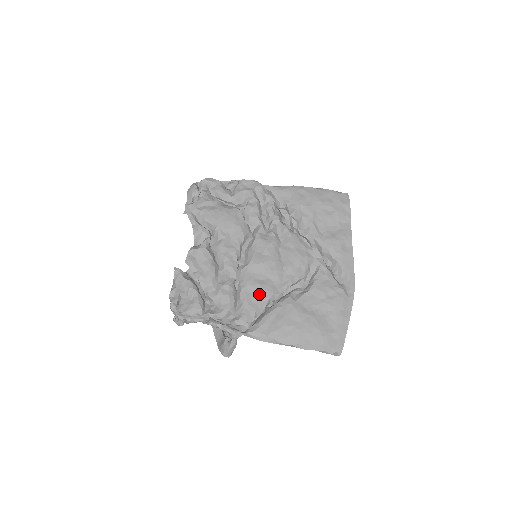
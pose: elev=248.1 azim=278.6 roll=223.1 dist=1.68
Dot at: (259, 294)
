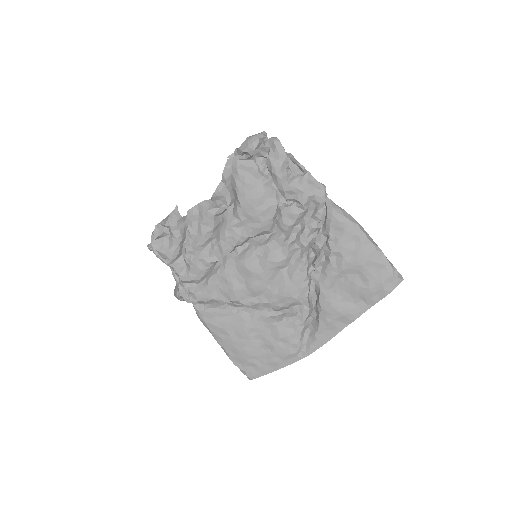
Dot at: (226, 290)
